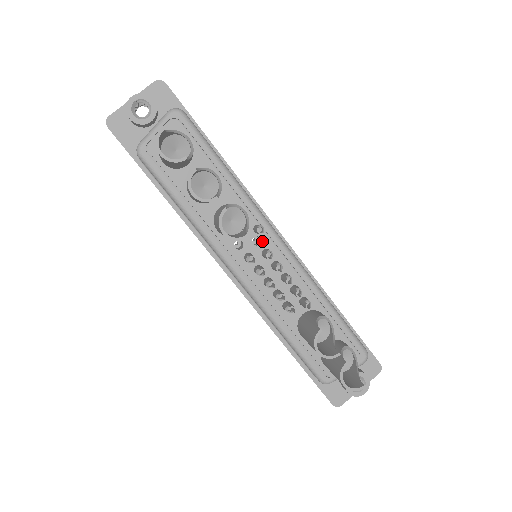
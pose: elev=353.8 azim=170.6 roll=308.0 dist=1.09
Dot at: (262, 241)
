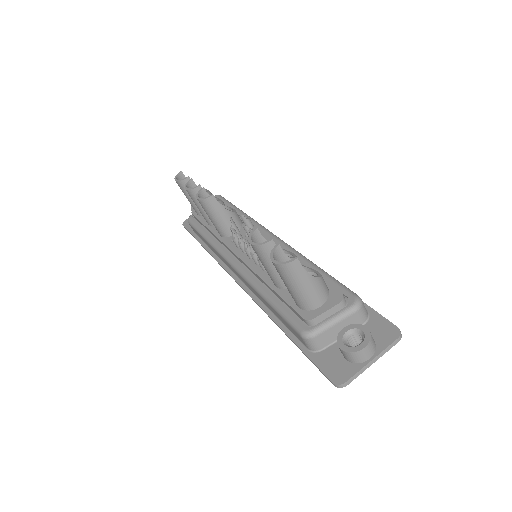
Dot at: occluded
